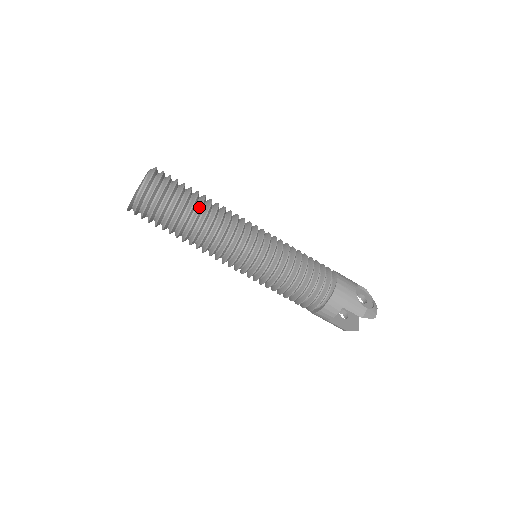
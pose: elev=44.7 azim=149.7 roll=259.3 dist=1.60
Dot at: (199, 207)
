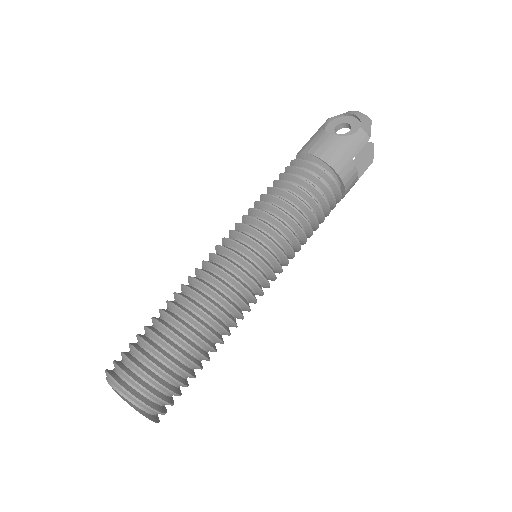
Dot at: (180, 327)
